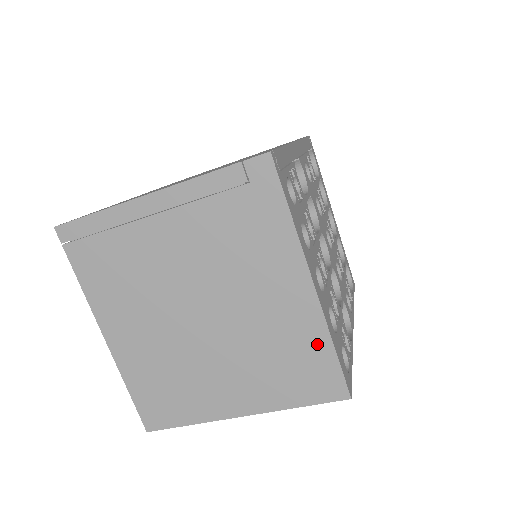
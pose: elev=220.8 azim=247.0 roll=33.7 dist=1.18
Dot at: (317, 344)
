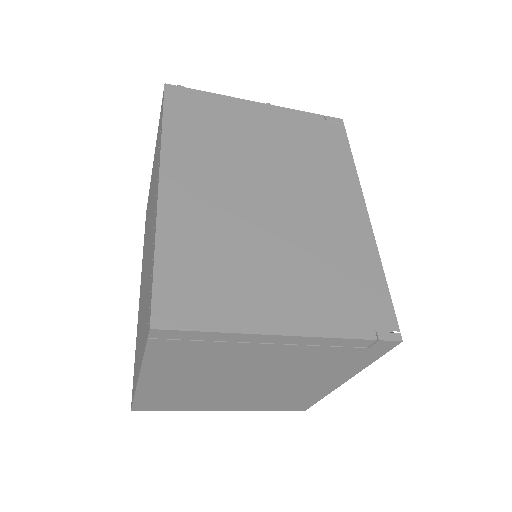
Dot at: (313, 397)
